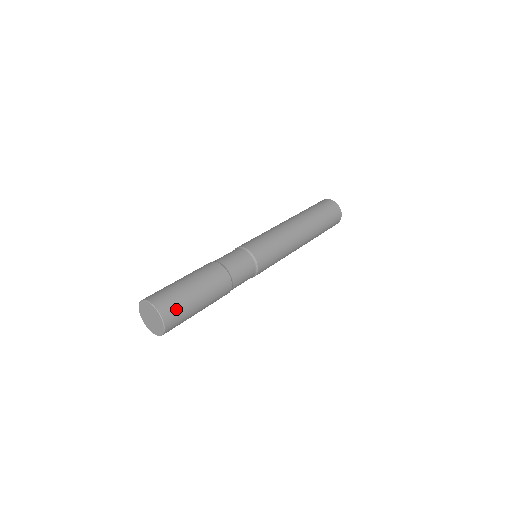
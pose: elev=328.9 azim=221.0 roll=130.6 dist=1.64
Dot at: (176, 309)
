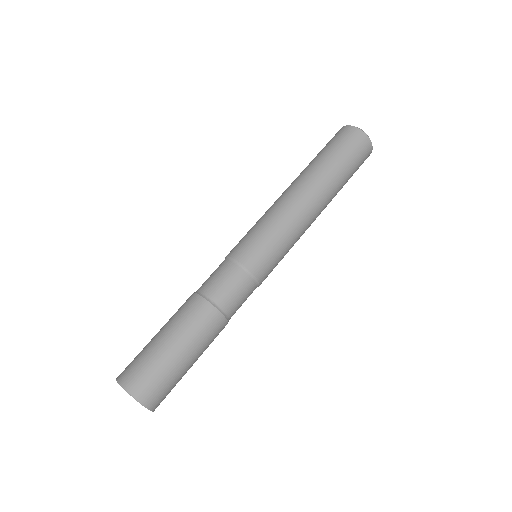
Dot at: (153, 382)
